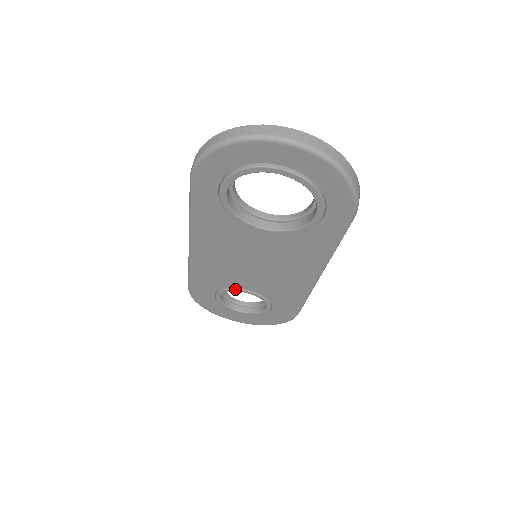
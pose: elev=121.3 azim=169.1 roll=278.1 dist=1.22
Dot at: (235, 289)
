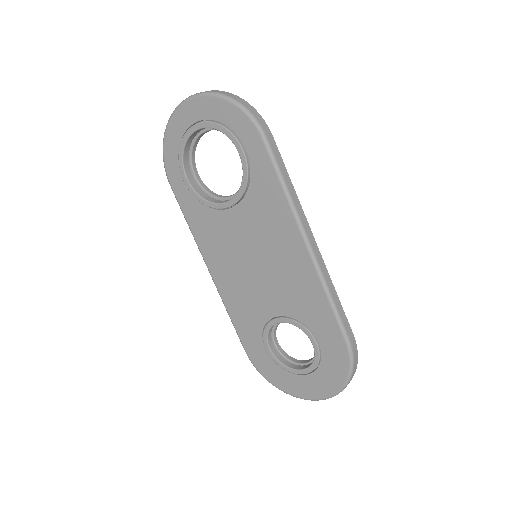
Dot at: (269, 322)
